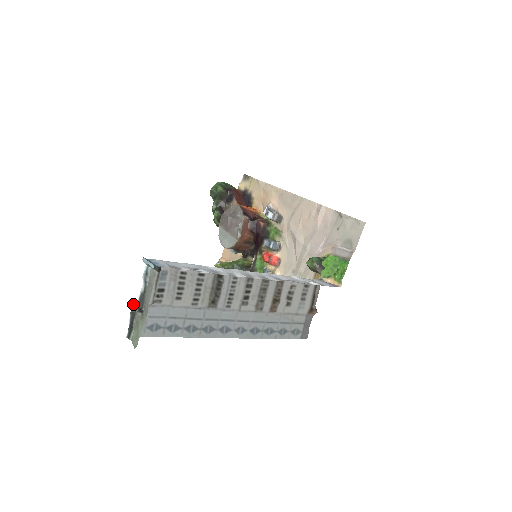
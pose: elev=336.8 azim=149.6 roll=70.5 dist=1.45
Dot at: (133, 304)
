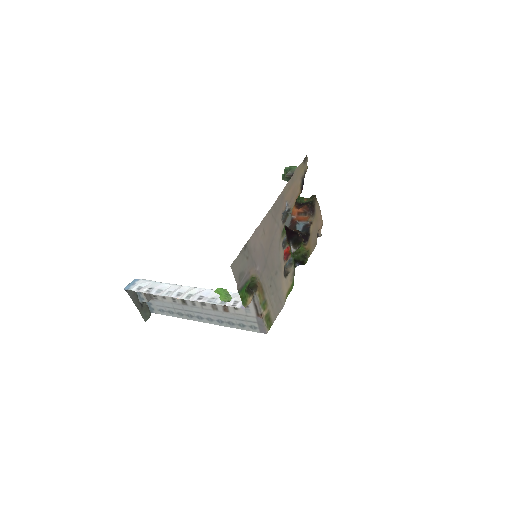
Dot at: occluded
